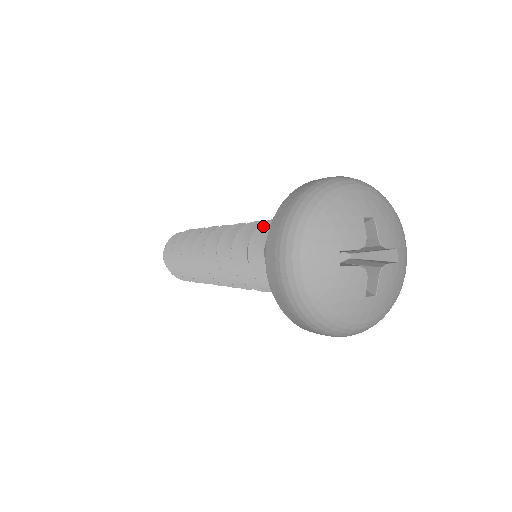
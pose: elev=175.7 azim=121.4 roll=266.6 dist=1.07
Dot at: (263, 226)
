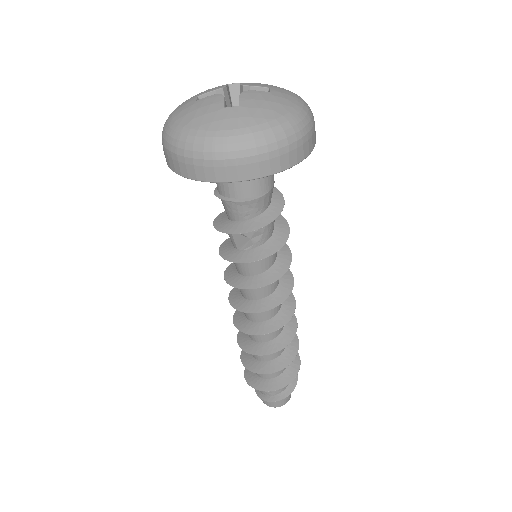
Dot at: occluded
